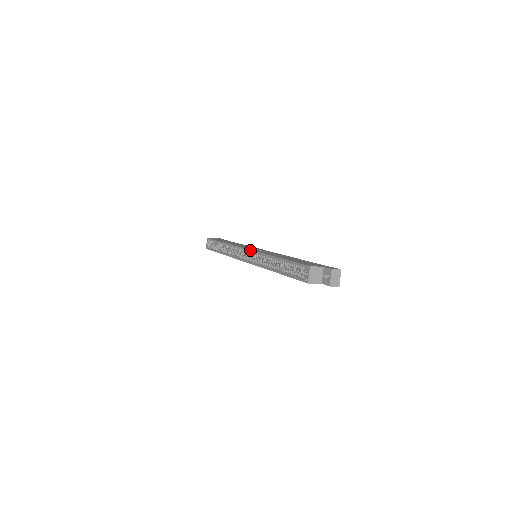
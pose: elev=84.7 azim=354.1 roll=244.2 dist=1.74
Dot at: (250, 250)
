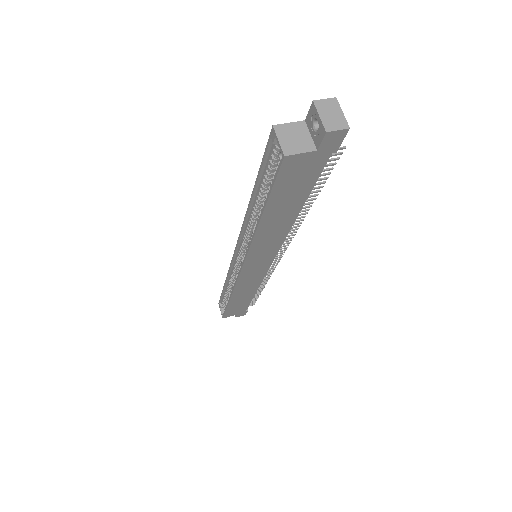
Dot at: (236, 244)
